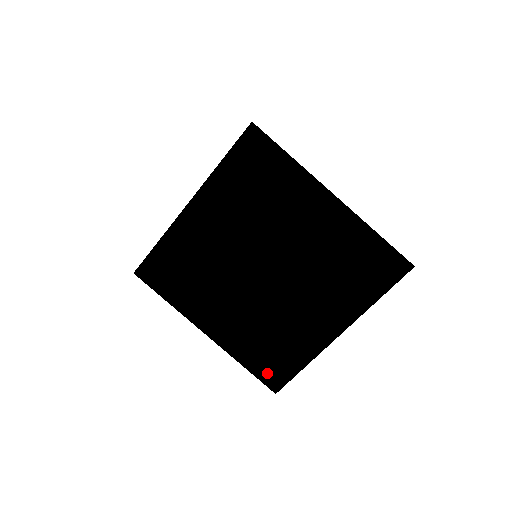
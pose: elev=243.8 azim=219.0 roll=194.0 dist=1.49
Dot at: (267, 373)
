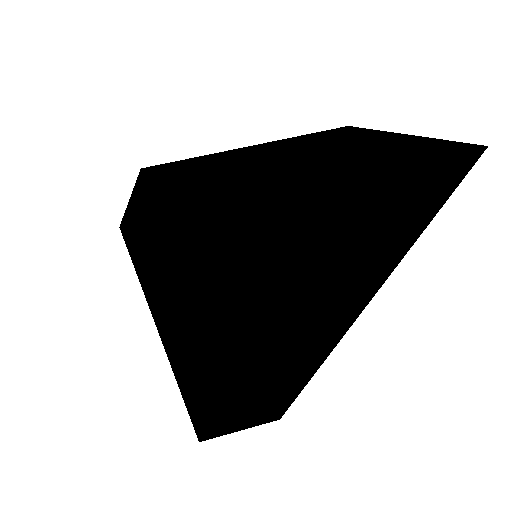
Dot at: (147, 211)
